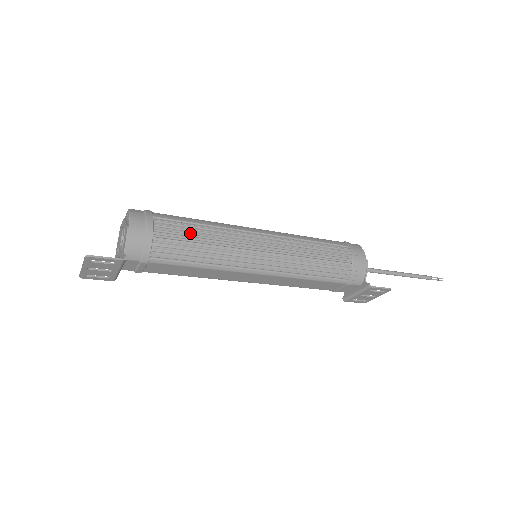
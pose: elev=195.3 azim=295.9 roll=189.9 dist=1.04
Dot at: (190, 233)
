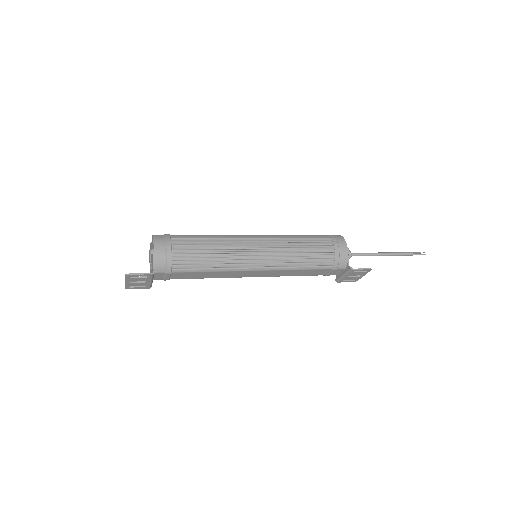
Dot at: (199, 247)
